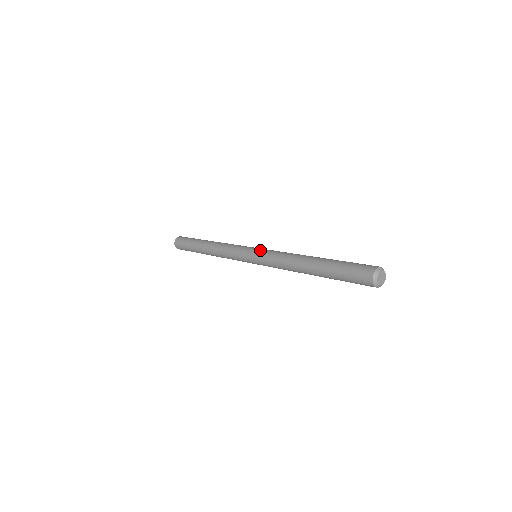
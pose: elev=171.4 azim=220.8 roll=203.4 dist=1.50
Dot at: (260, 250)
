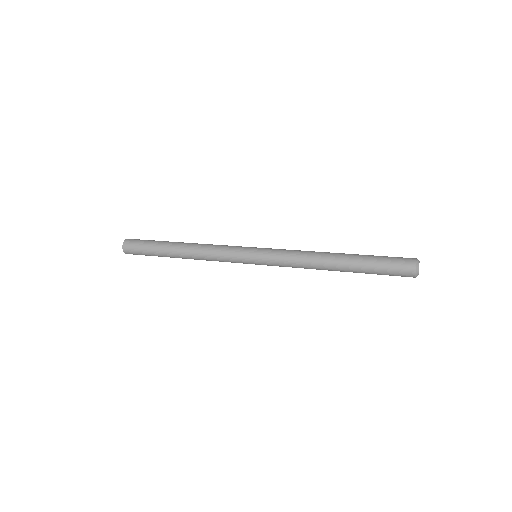
Dot at: (268, 248)
